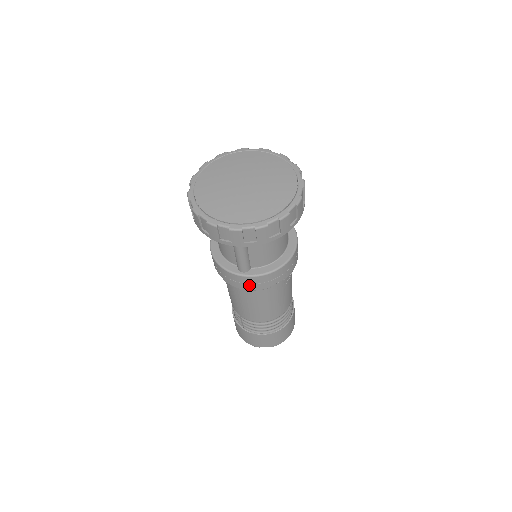
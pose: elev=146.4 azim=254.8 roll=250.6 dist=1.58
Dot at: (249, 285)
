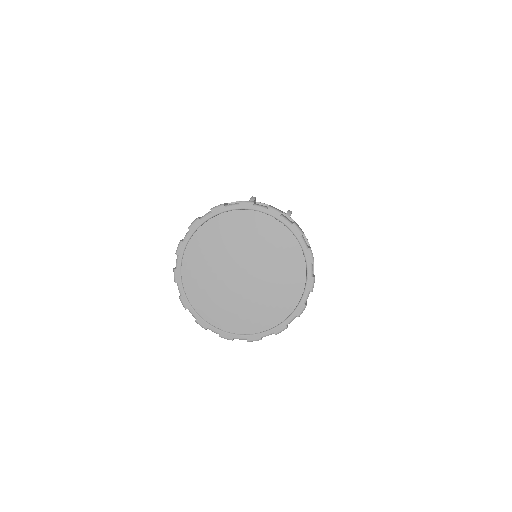
Dot at: occluded
